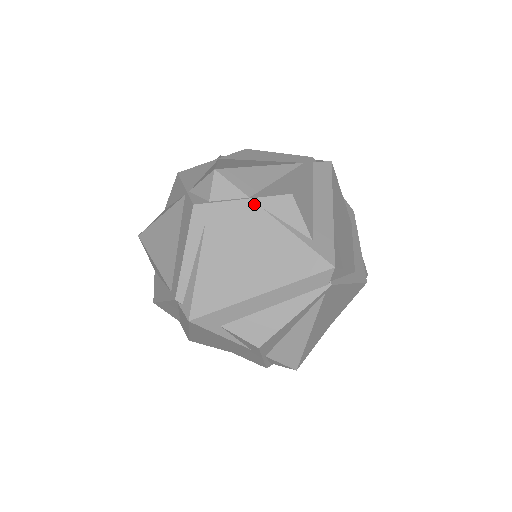
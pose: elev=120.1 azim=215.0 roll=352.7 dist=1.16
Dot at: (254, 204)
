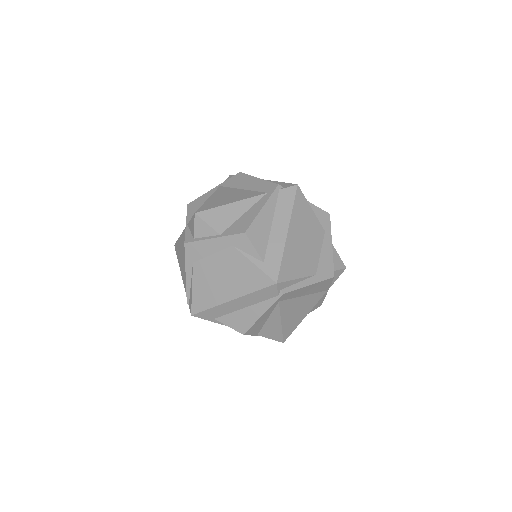
Dot at: occluded
